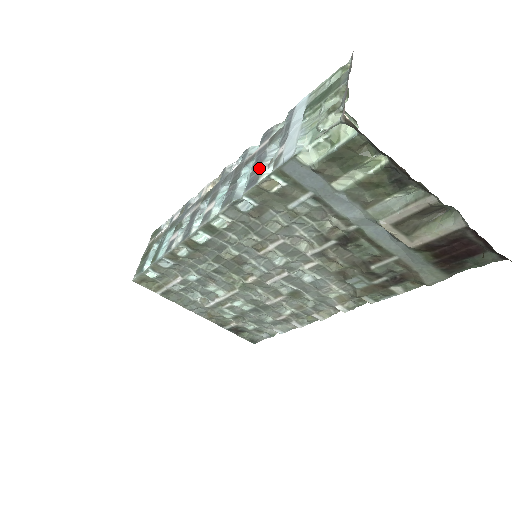
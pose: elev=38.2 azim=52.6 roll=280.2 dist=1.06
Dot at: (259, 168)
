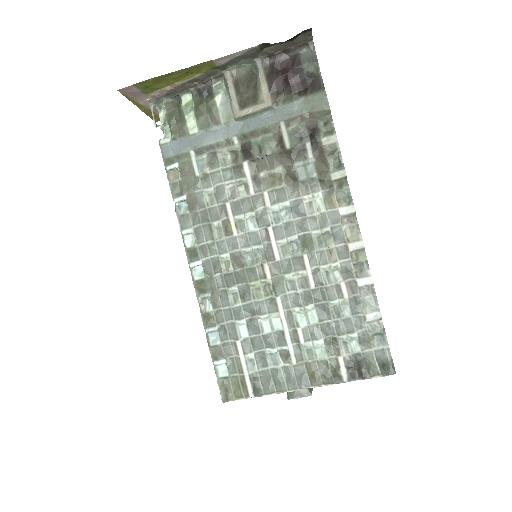
Dot at: occluded
